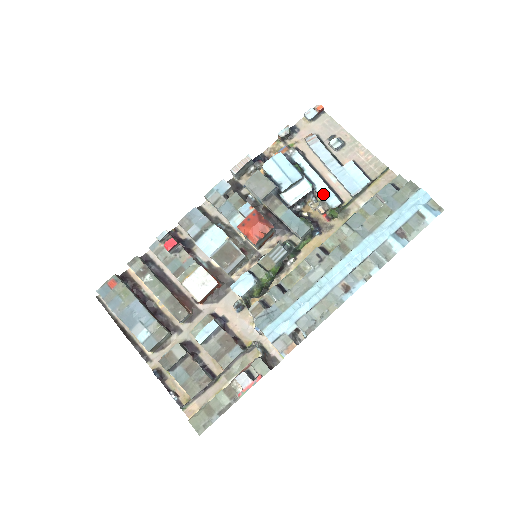
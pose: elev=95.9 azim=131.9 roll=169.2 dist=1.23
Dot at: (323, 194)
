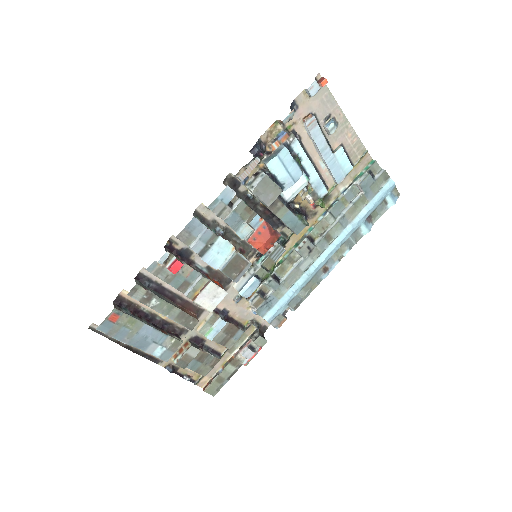
Dot at: (315, 185)
